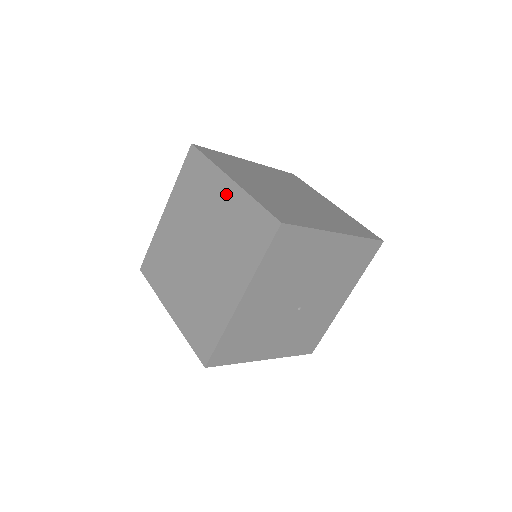
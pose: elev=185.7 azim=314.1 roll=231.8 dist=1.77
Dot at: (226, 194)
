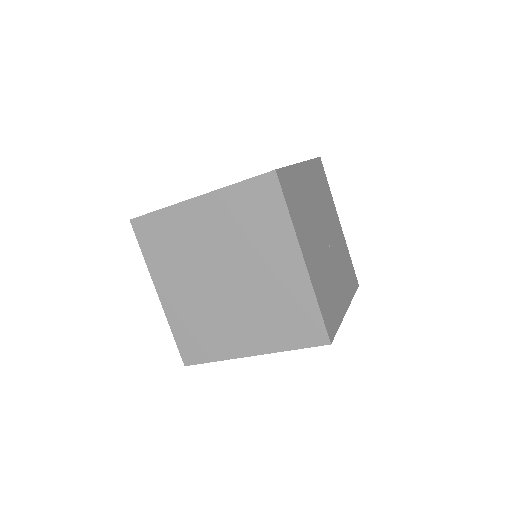
Dot at: (204, 211)
